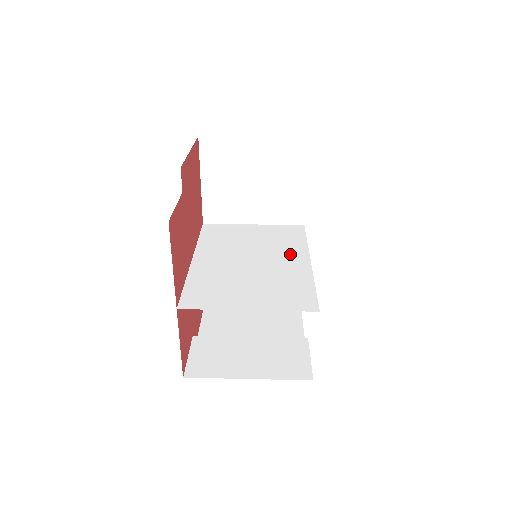
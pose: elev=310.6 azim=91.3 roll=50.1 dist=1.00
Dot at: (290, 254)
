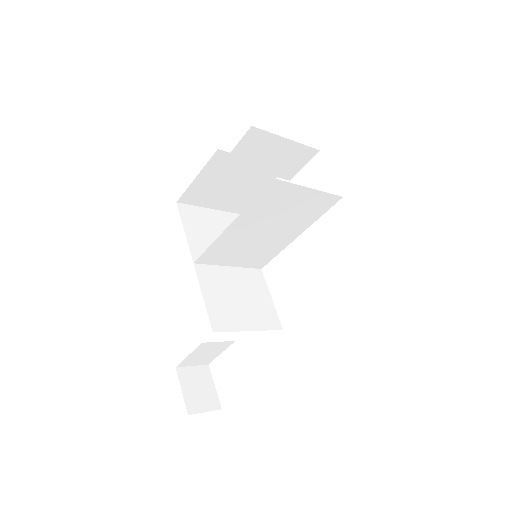
Dot at: (282, 240)
